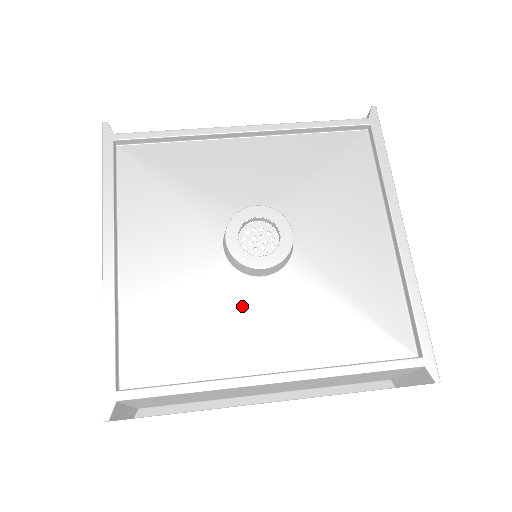
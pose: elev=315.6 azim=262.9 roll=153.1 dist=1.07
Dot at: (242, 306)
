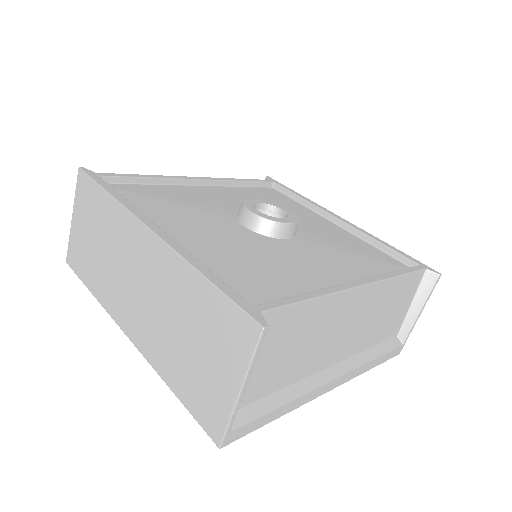
Dot at: (291, 254)
